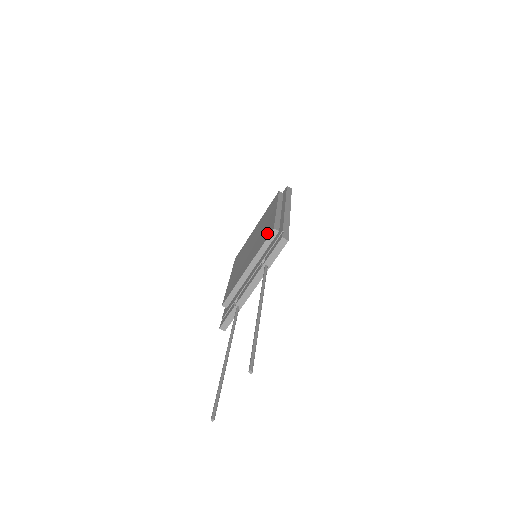
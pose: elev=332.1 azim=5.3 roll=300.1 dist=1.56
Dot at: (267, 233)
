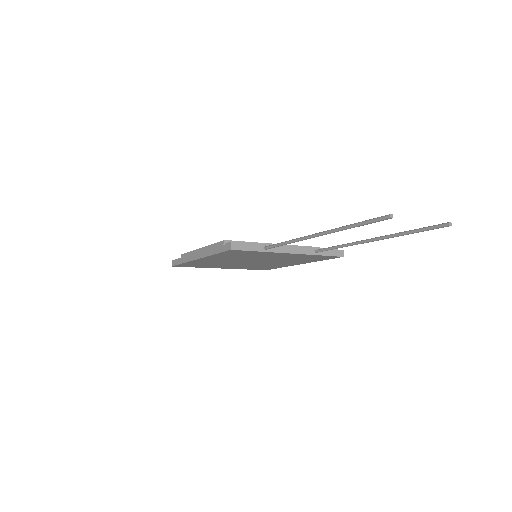
Dot at: occluded
